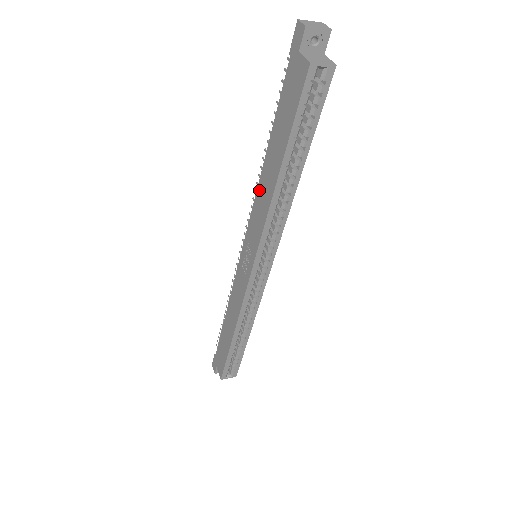
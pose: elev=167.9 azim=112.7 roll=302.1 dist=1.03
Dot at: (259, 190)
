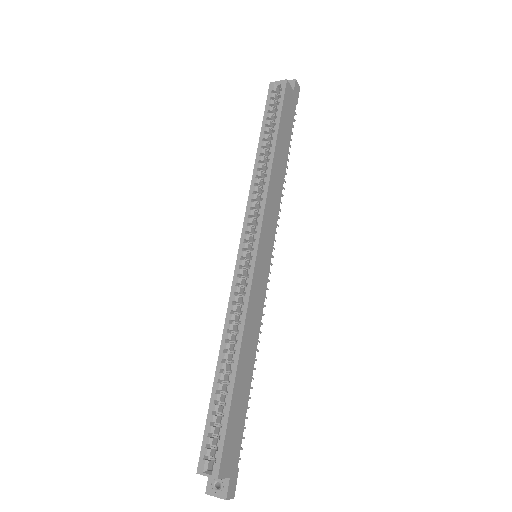
Dot at: occluded
